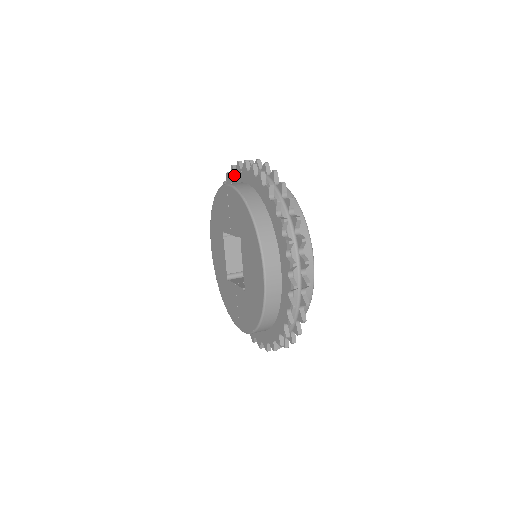
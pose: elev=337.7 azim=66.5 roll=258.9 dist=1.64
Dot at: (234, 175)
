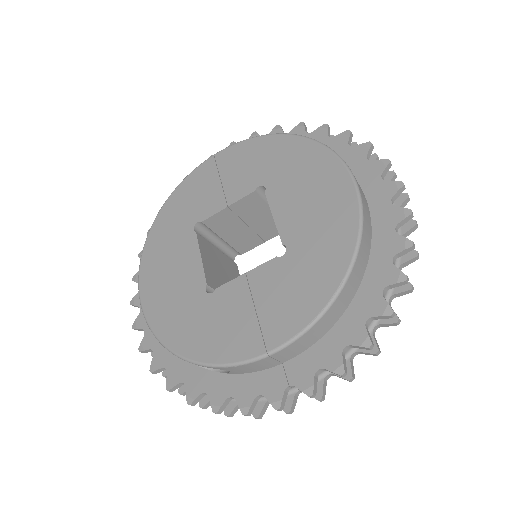
Dot at: occluded
